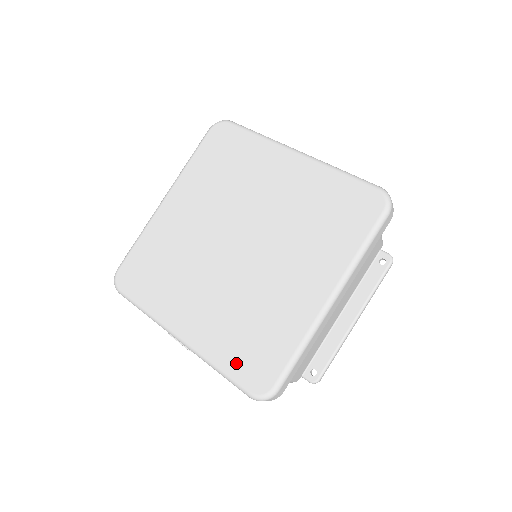
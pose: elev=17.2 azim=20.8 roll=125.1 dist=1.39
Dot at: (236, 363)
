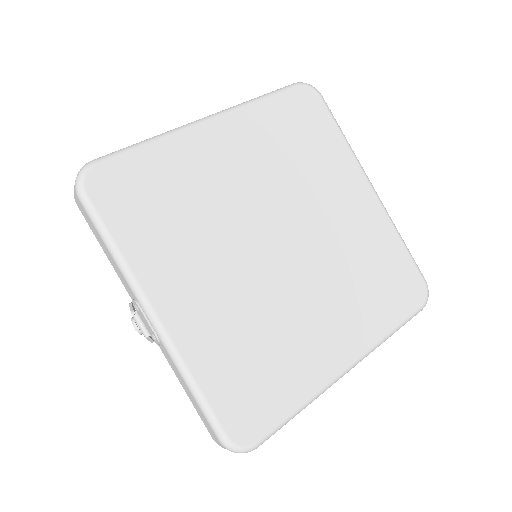
Dot at: (224, 392)
